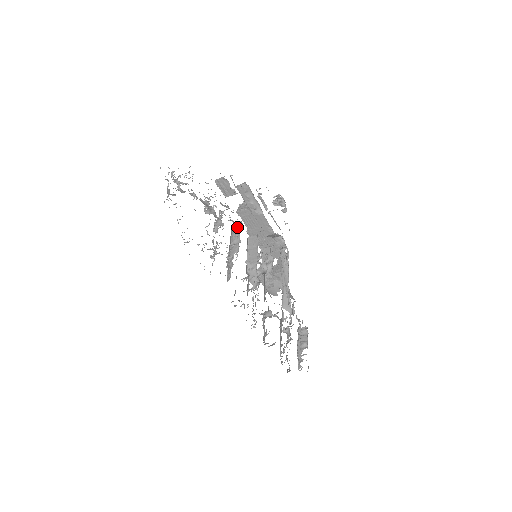
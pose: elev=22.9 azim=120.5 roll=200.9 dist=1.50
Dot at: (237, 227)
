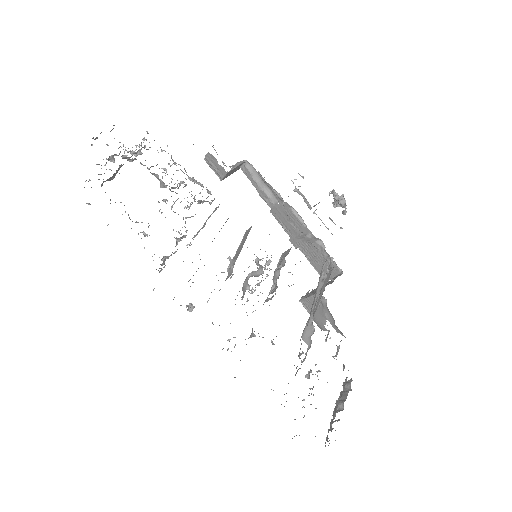
Dot at: (215, 210)
